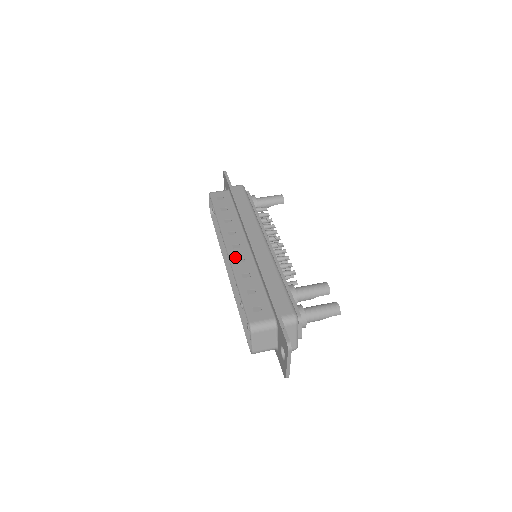
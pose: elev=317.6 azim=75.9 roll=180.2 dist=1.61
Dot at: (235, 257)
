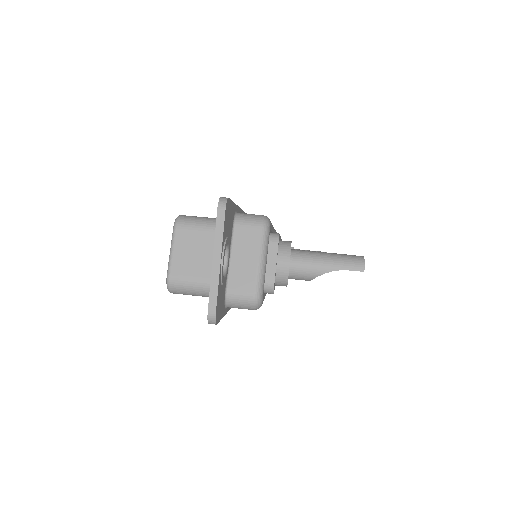
Dot at: occluded
